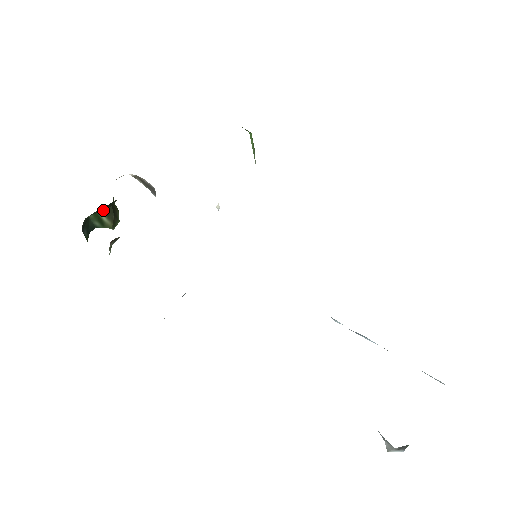
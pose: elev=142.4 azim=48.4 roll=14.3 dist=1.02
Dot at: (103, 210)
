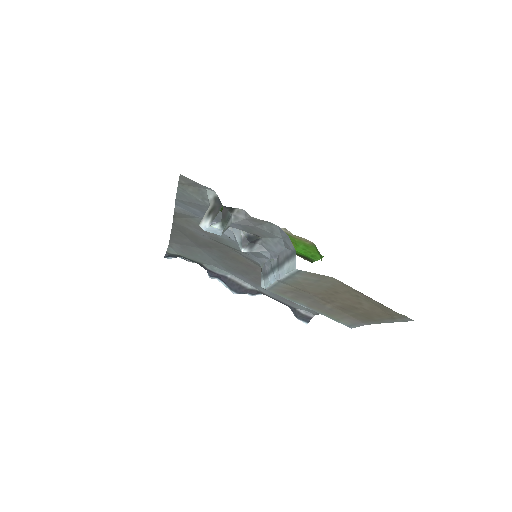
Dot at: occluded
